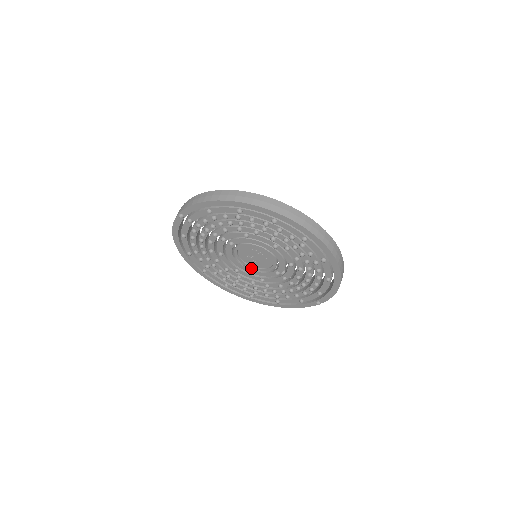
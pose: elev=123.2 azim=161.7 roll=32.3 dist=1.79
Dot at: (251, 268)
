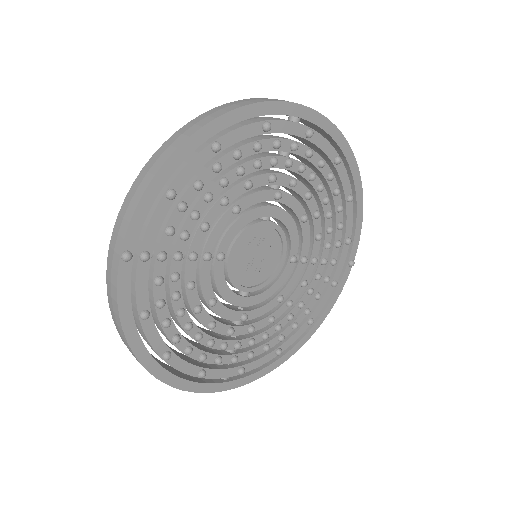
Dot at: (257, 293)
